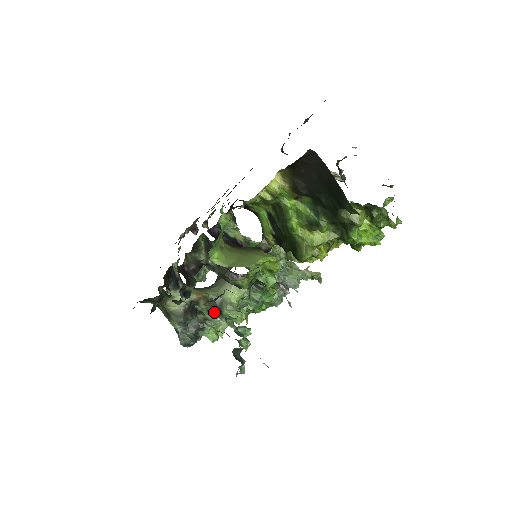
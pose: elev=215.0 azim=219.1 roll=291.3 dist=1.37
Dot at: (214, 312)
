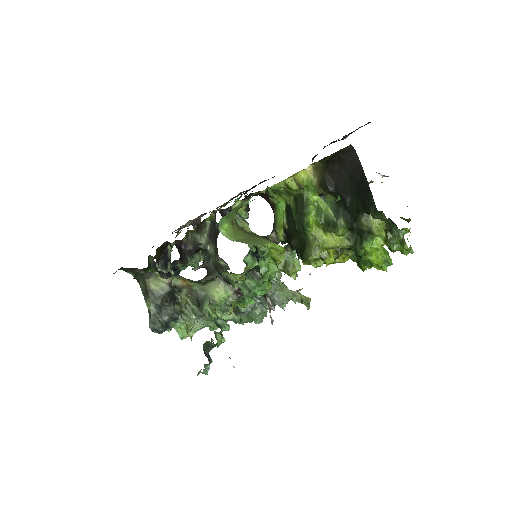
Dot at: (192, 308)
